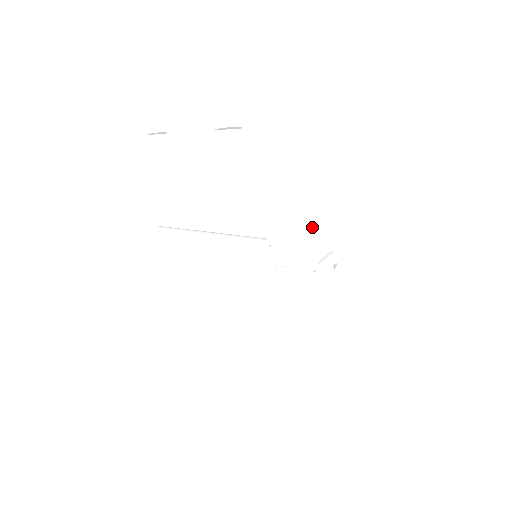
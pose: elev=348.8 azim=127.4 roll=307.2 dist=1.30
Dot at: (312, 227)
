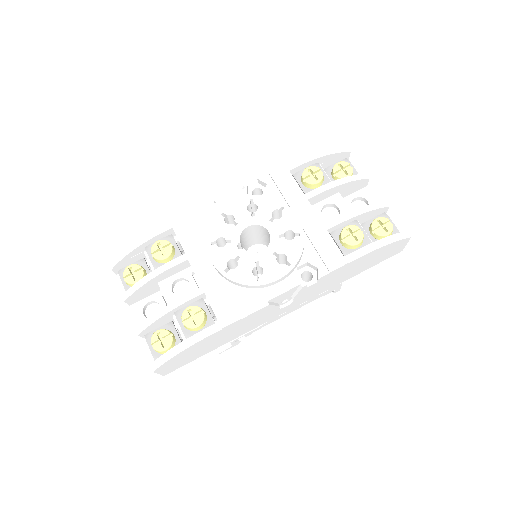
Dot at: (259, 314)
